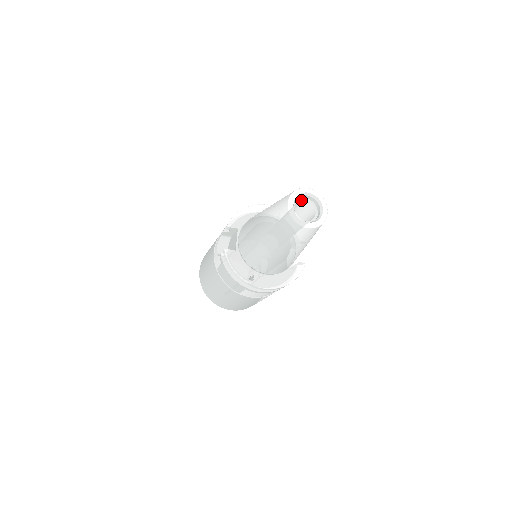
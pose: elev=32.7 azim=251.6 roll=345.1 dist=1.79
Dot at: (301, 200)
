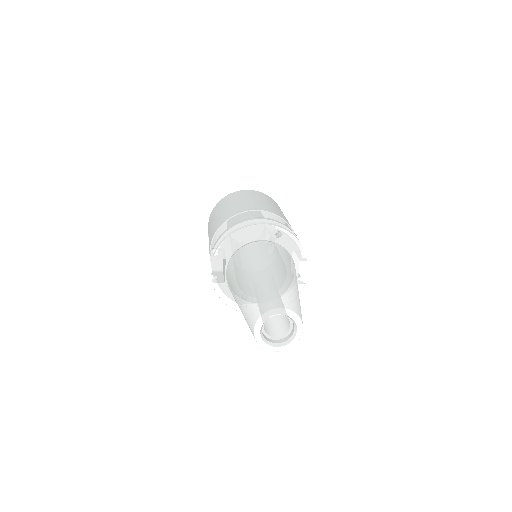
Dot at: occluded
